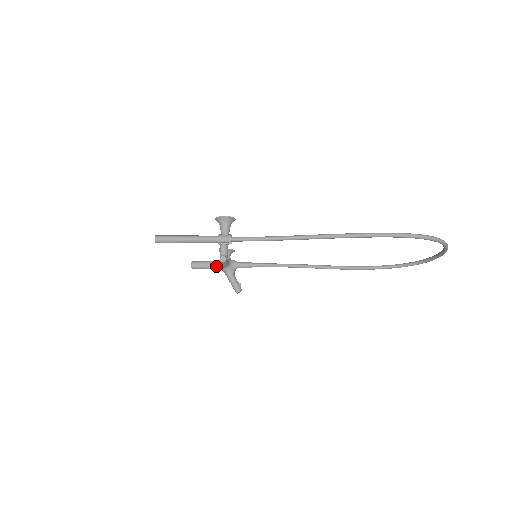
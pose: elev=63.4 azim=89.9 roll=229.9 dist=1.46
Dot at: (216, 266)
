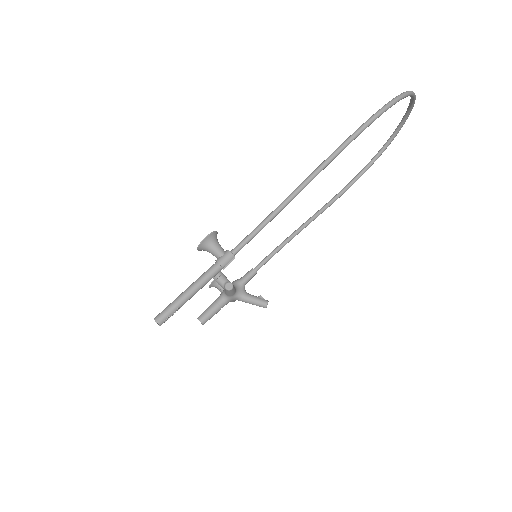
Dot at: (224, 301)
